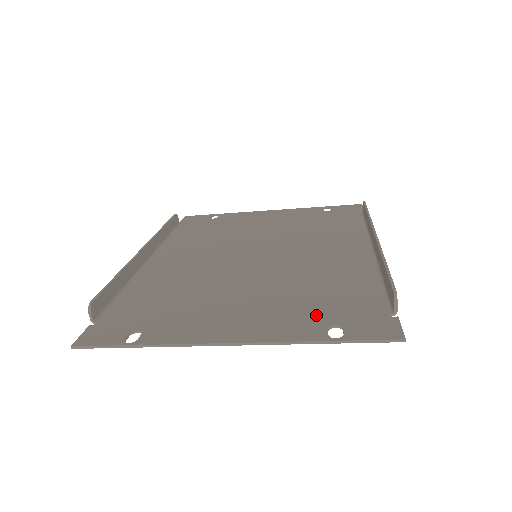
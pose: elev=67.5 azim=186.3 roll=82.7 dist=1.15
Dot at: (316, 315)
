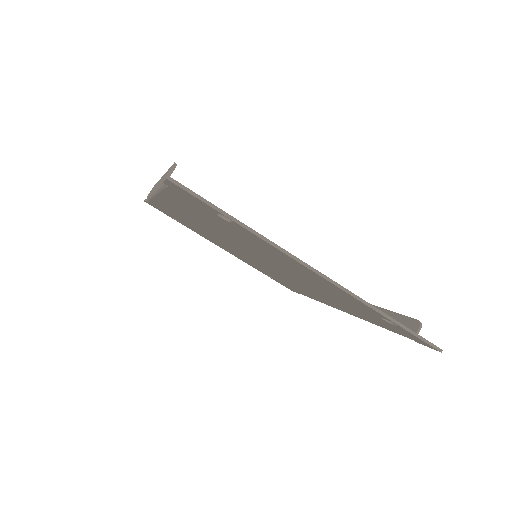
Dot at: occluded
